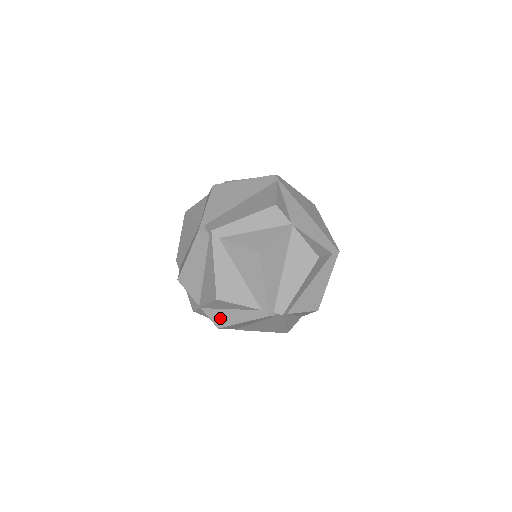
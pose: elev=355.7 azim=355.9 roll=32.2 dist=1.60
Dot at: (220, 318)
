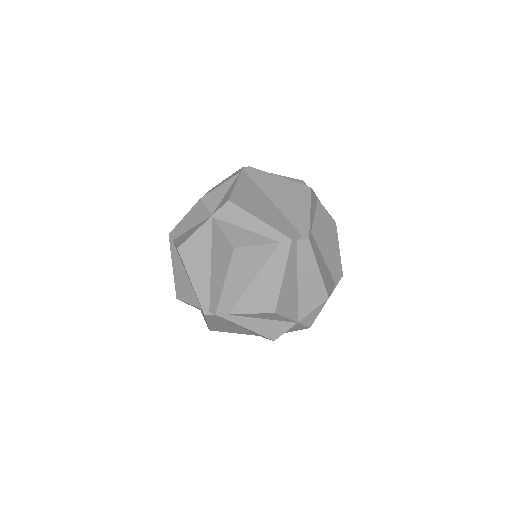
Dot at: occluded
